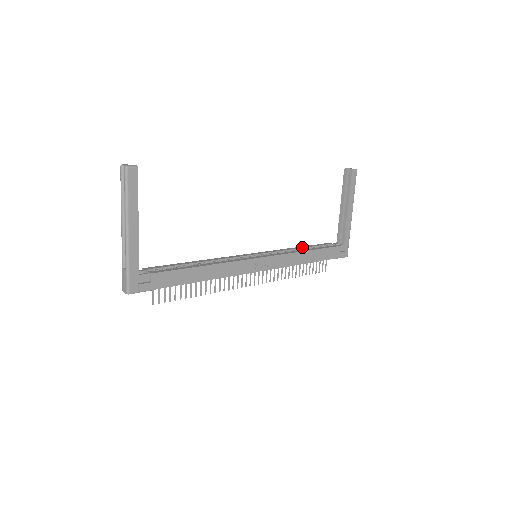
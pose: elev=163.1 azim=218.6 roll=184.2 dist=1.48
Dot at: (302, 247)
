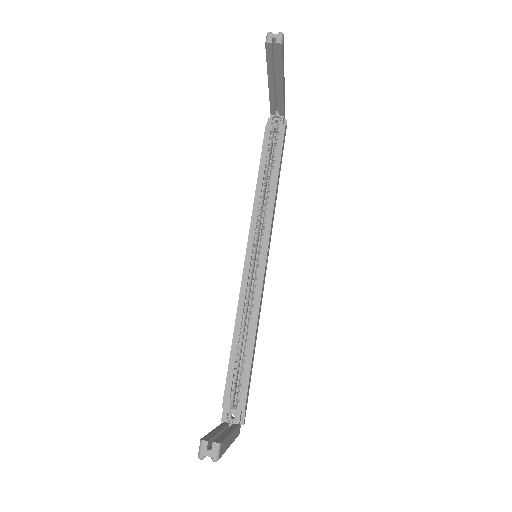
Dot at: (262, 175)
